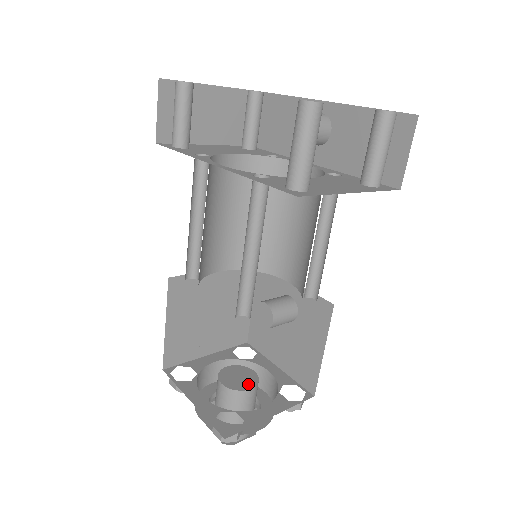
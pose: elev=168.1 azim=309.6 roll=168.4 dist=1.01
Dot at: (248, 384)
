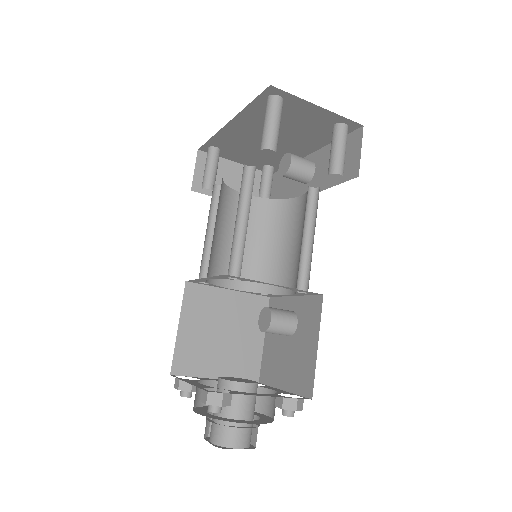
Dot at: (245, 381)
